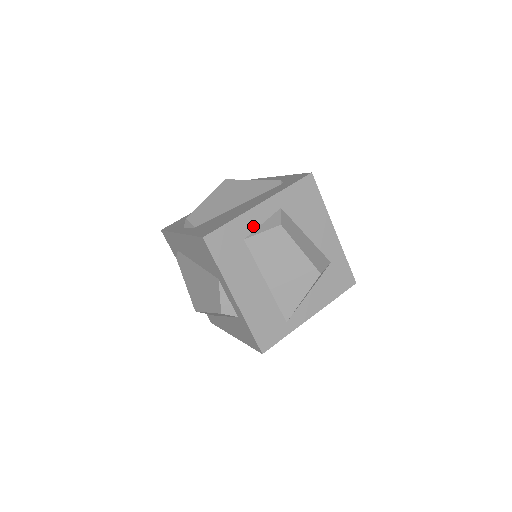
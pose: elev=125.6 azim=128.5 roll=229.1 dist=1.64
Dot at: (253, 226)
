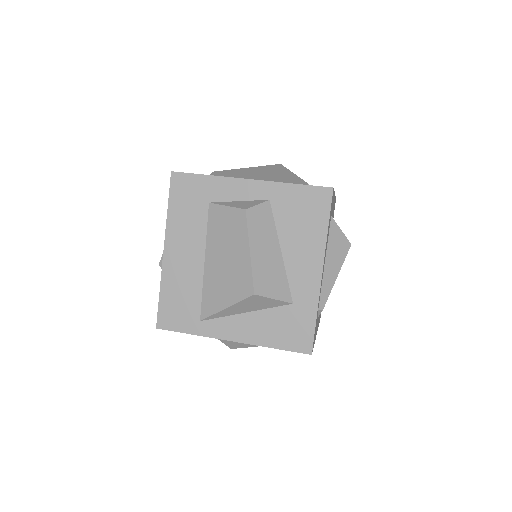
Dot at: (227, 196)
